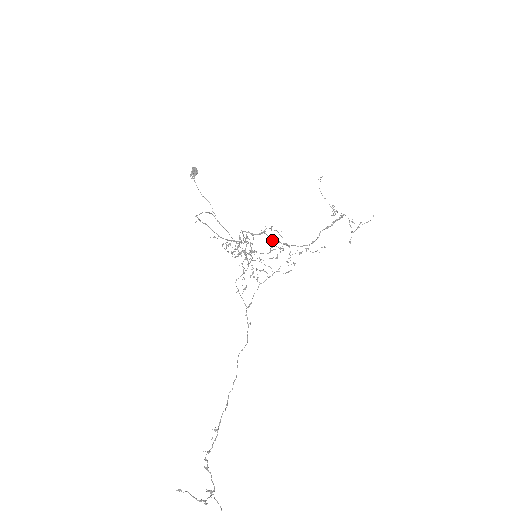
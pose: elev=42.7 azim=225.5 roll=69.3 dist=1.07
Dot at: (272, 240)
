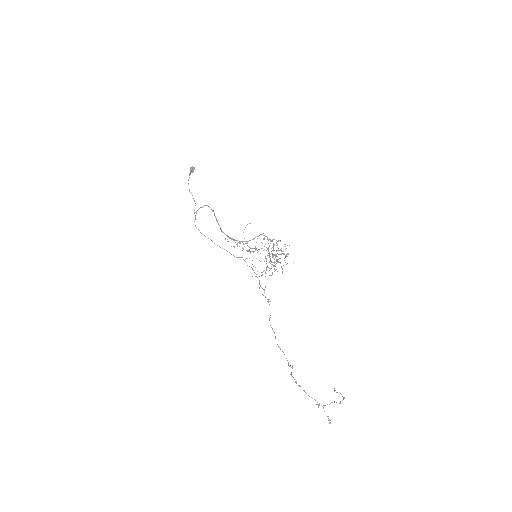
Dot at: occluded
